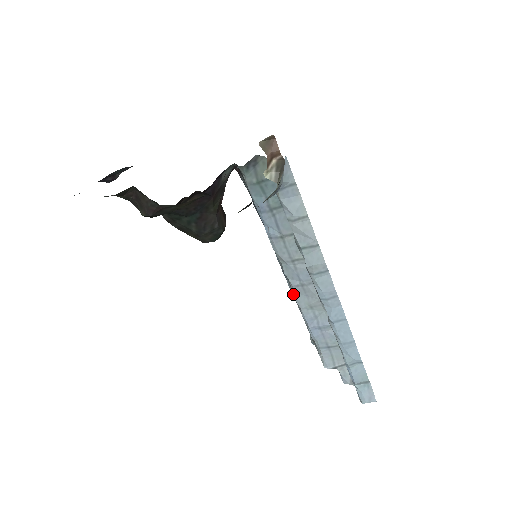
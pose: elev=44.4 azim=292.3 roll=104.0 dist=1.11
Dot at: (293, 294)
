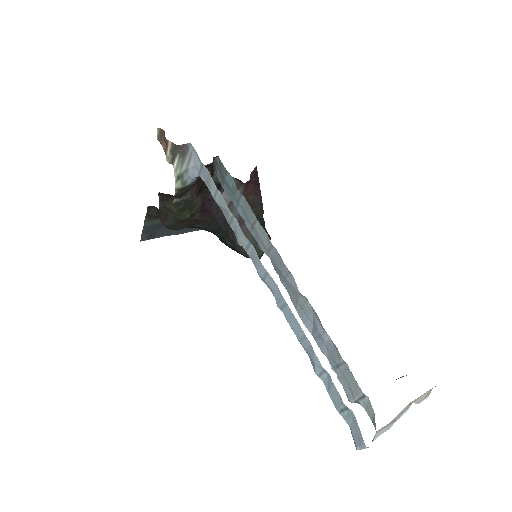
Dot at: (289, 294)
